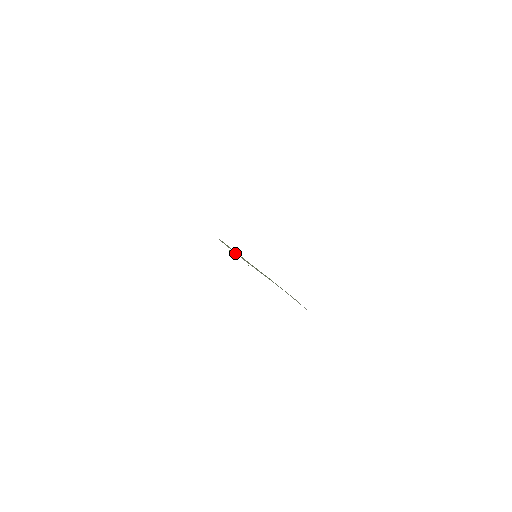
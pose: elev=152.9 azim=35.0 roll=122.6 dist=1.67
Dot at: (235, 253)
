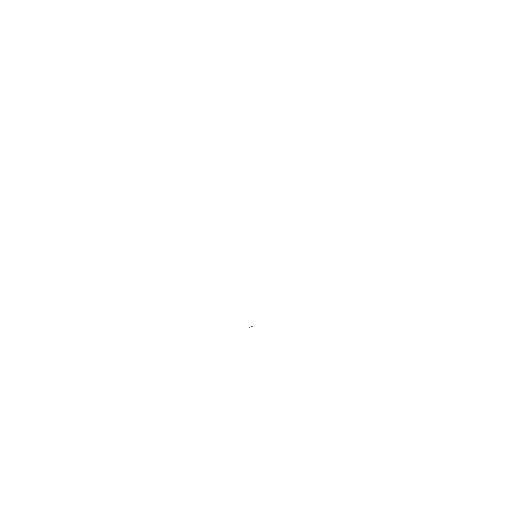
Dot at: occluded
